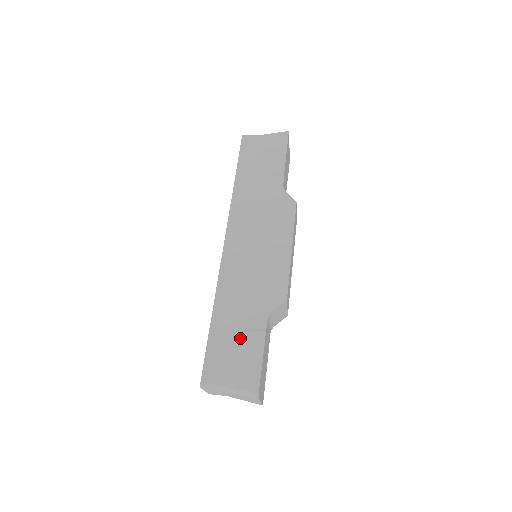
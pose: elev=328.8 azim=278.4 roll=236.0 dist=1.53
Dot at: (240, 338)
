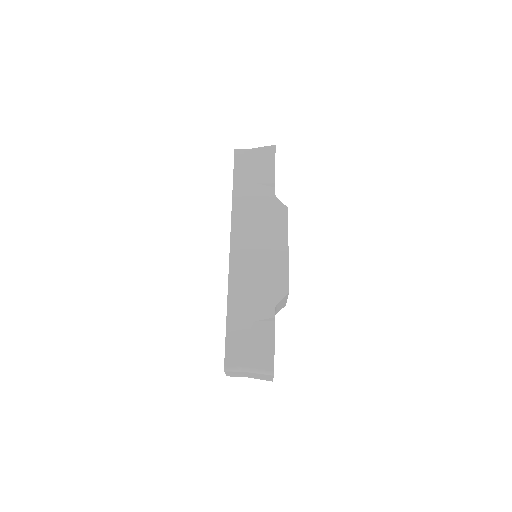
Dot at: (253, 327)
